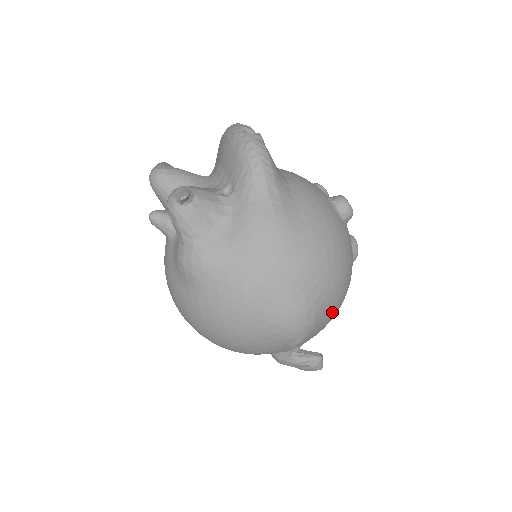
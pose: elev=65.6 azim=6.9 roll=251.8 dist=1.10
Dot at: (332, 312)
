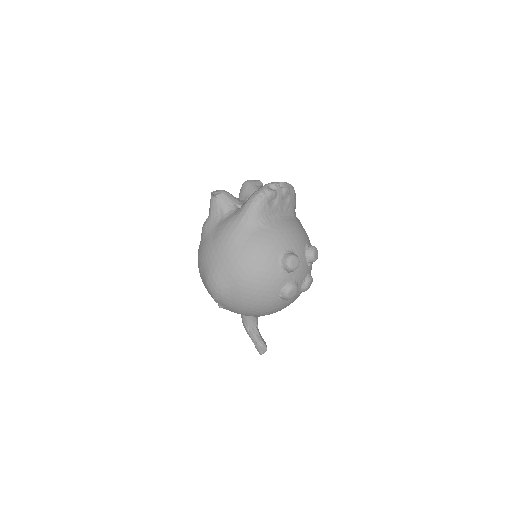
Dot at: (238, 302)
